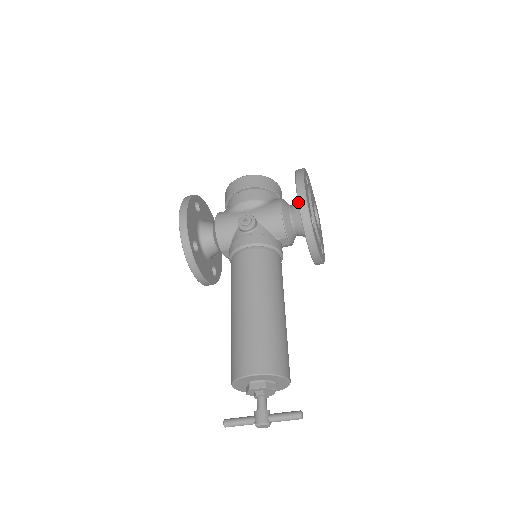
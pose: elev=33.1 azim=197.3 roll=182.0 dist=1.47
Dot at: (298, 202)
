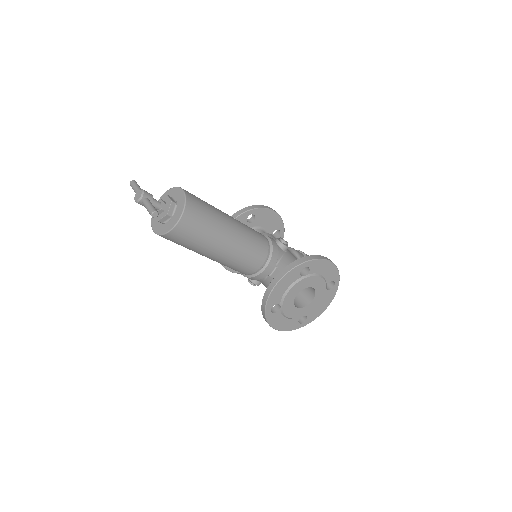
Dot at: (317, 255)
